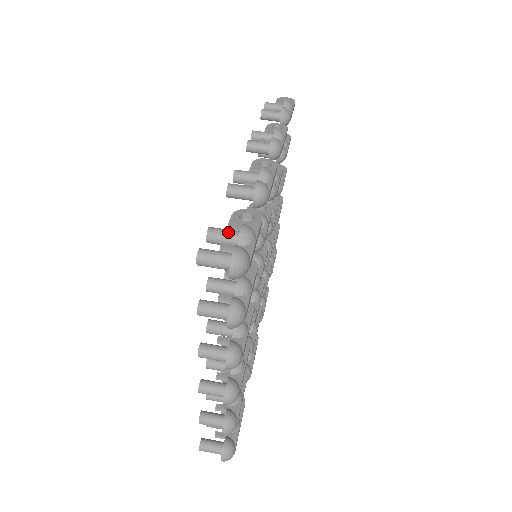
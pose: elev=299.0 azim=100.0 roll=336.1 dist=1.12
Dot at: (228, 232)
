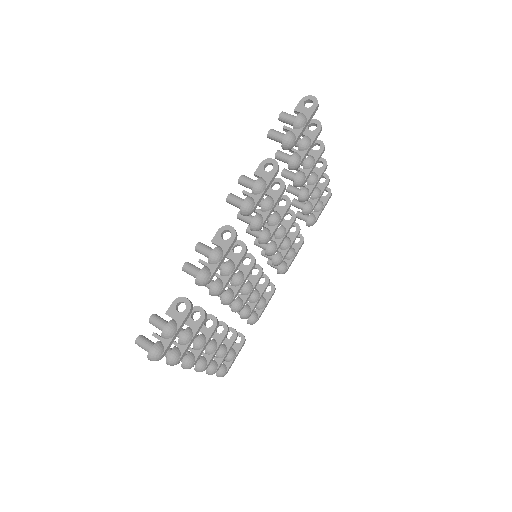
Dot at: (159, 325)
